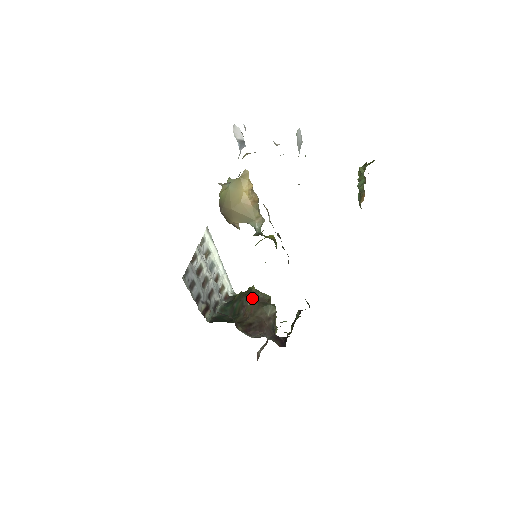
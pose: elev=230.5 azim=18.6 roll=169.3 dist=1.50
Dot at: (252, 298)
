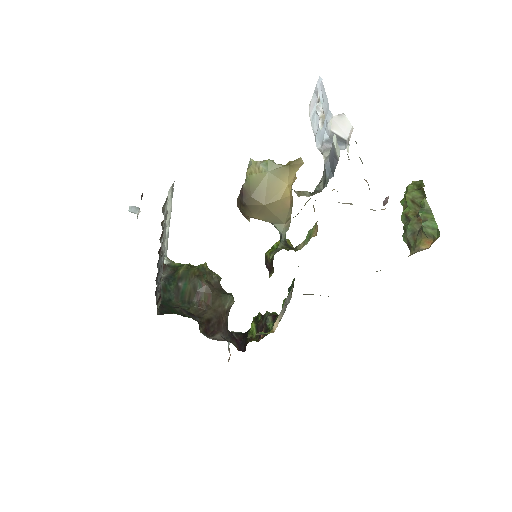
Dot at: (209, 283)
